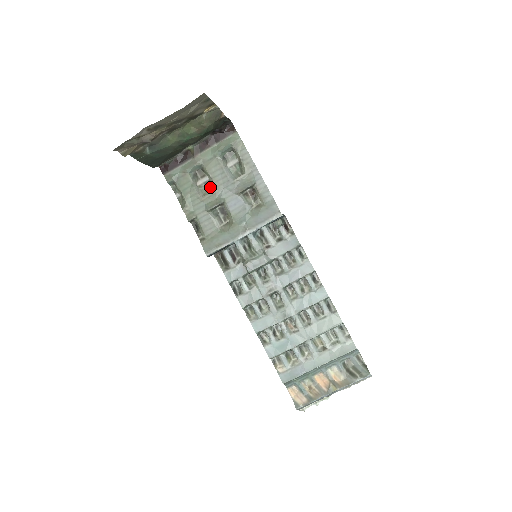
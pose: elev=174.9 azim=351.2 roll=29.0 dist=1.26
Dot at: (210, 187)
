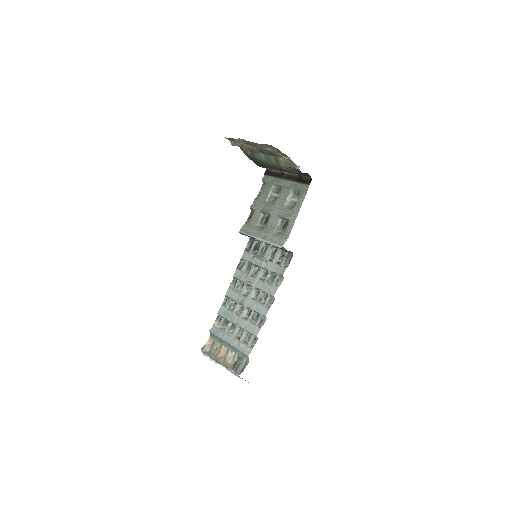
Dot at: (274, 201)
